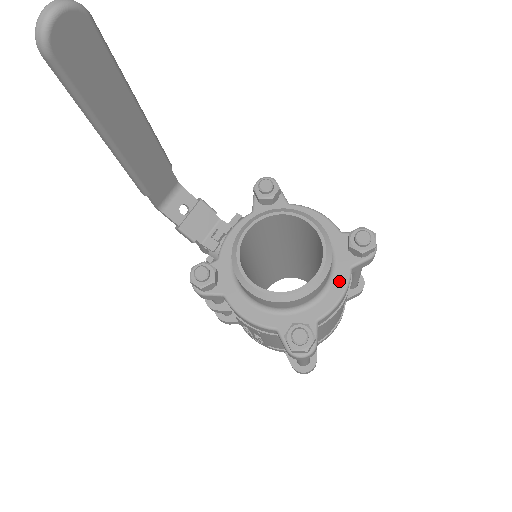
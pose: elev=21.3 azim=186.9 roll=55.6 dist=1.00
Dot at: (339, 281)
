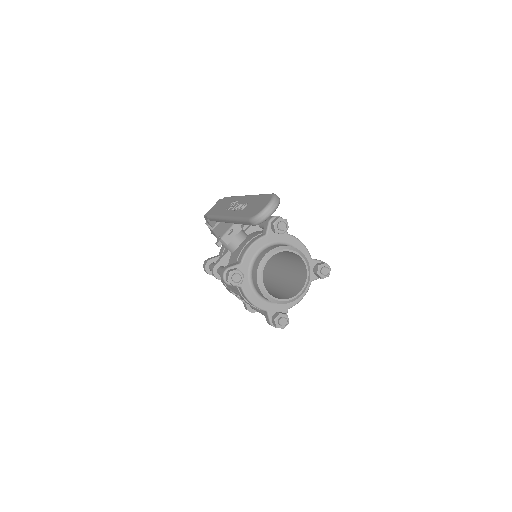
Dot at: occluded
